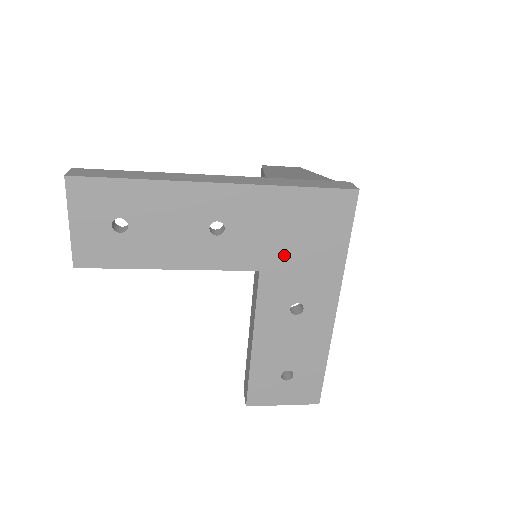
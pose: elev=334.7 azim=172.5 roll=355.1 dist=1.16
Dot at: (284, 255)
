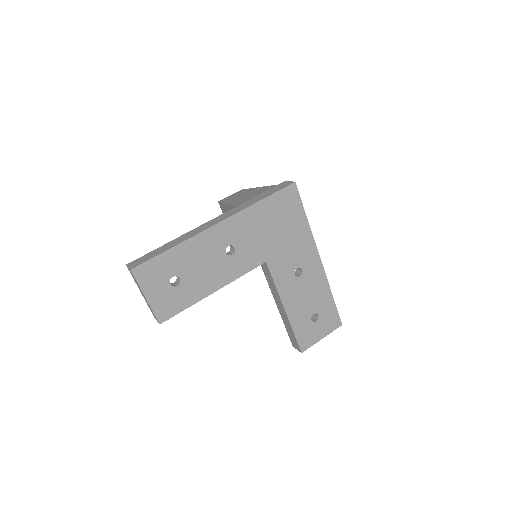
Dot at: (275, 244)
